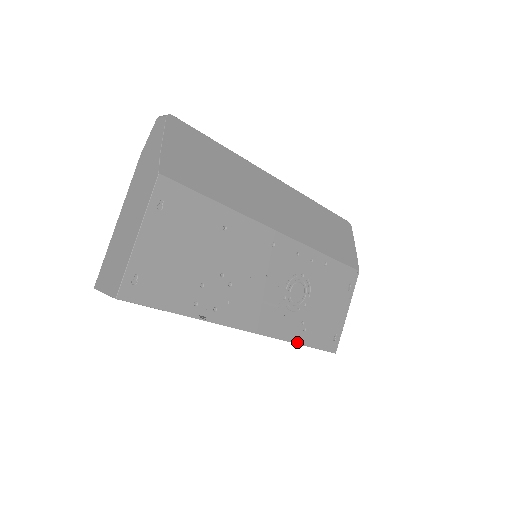
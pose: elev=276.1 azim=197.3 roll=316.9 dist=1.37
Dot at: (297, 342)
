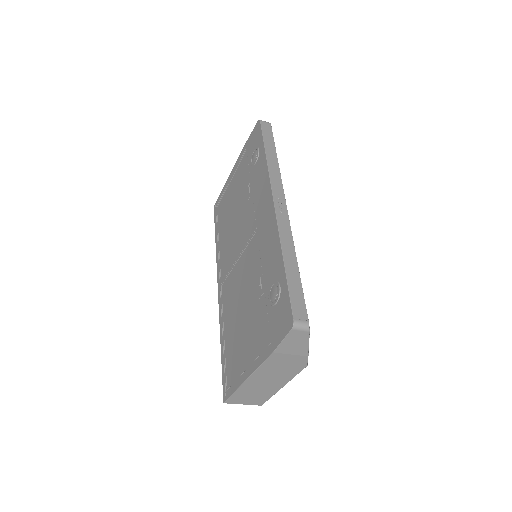
Dot at: occluded
